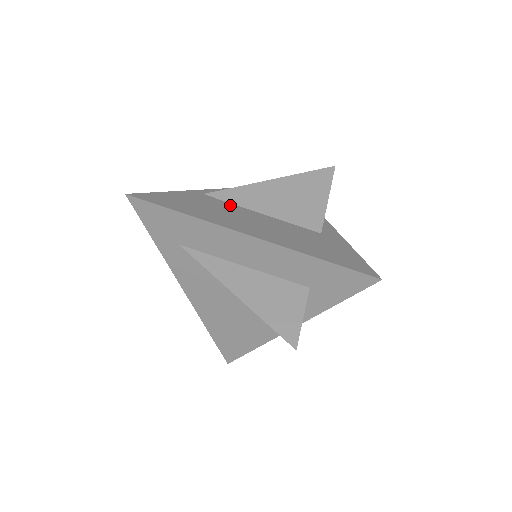
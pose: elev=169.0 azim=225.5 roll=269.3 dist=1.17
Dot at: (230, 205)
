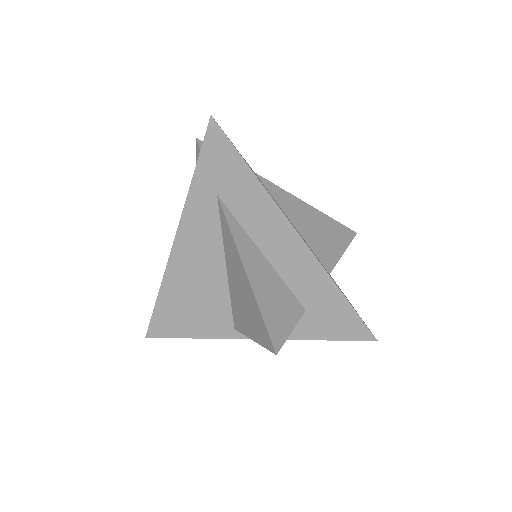
Dot at: (273, 197)
